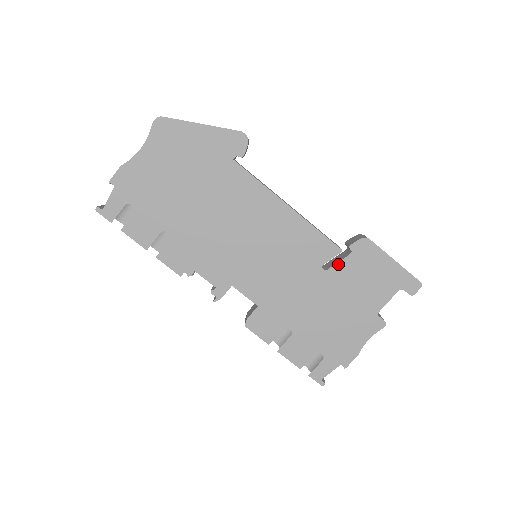
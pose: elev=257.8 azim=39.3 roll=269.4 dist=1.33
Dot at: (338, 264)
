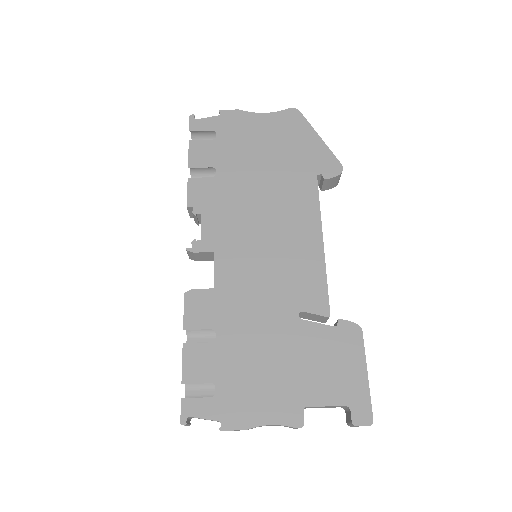
Dot at: (315, 324)
